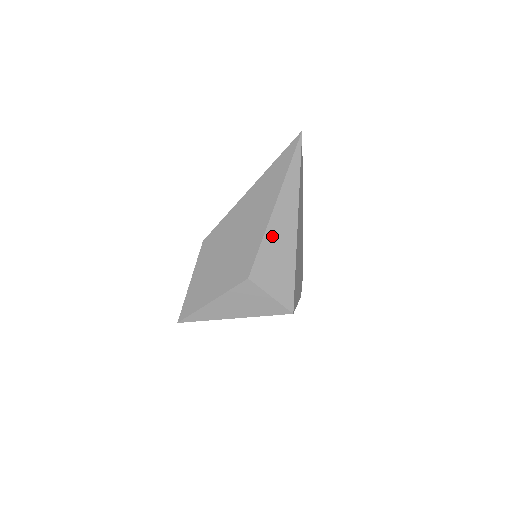
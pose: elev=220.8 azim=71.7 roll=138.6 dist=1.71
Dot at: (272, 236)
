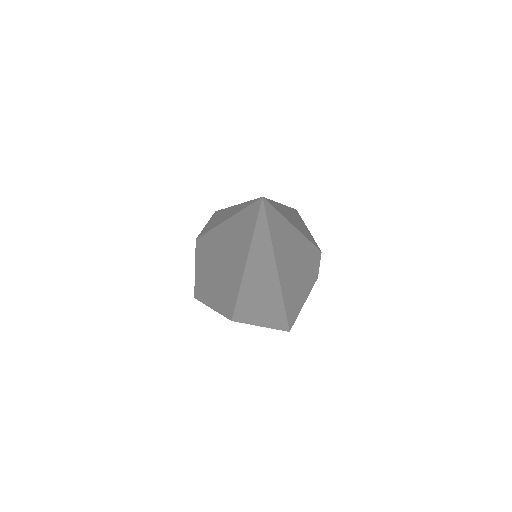
Dot at: (248, 293)
